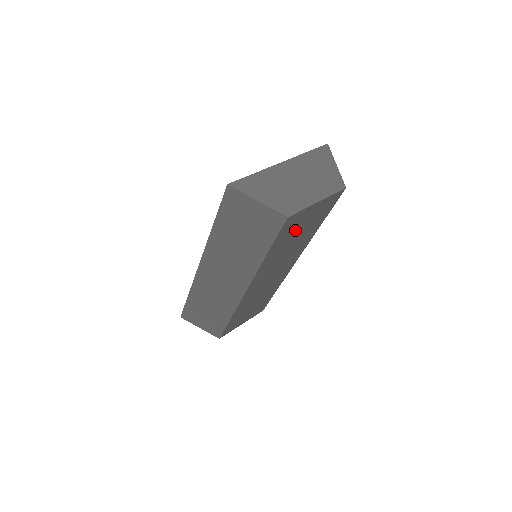
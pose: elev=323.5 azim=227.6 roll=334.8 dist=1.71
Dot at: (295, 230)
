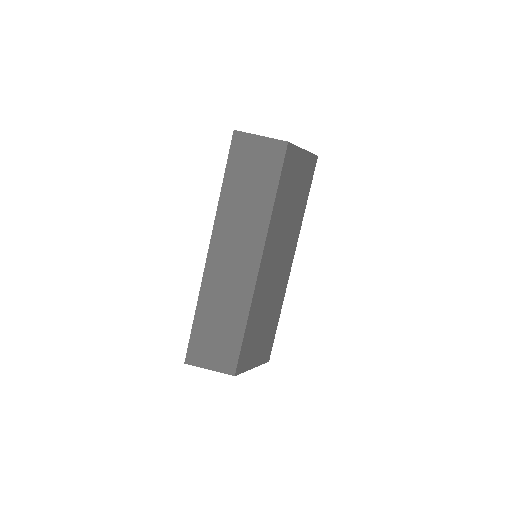
Dot at: (292, 181)
